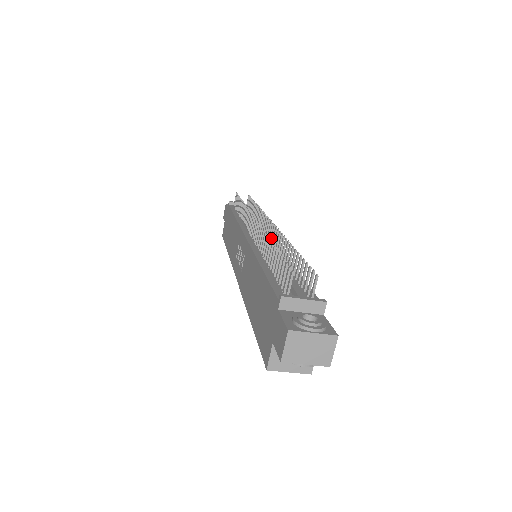
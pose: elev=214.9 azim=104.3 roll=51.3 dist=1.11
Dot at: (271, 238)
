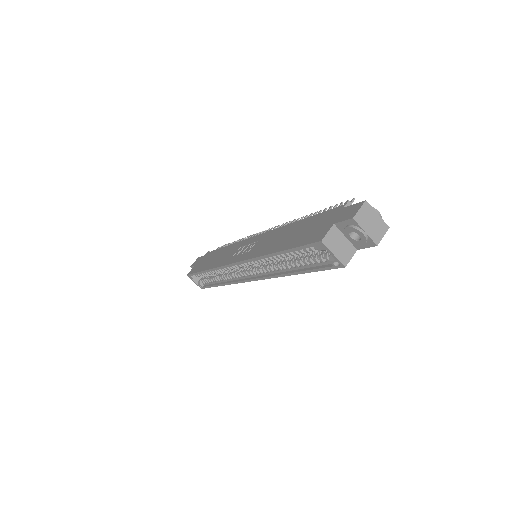
Dot at: occluded
